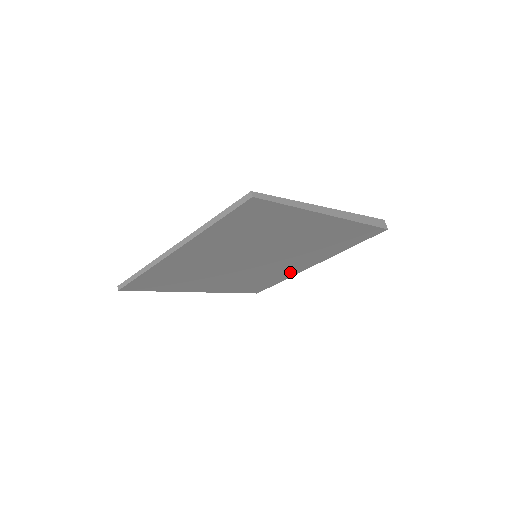
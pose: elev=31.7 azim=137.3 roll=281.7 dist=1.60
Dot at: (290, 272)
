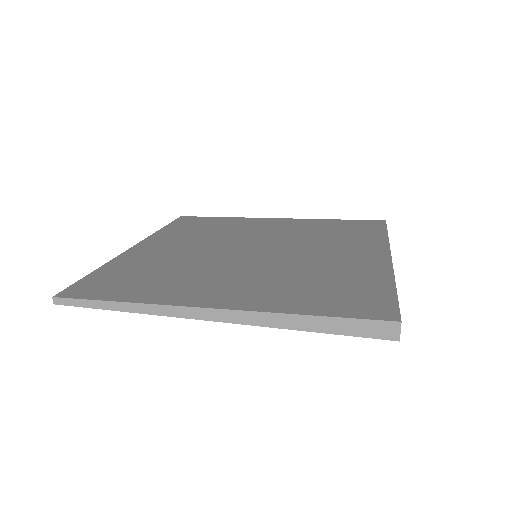
Dot at: occluded
